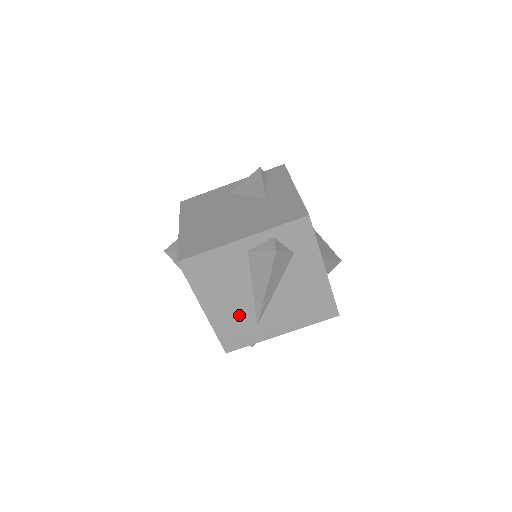
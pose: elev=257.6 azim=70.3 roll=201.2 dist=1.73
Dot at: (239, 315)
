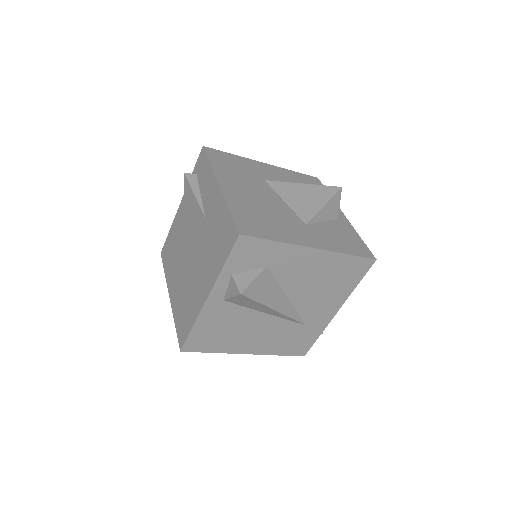
Dot at: (280, 333)
